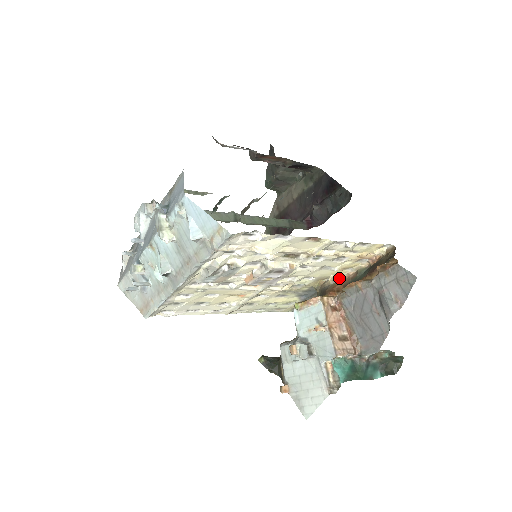
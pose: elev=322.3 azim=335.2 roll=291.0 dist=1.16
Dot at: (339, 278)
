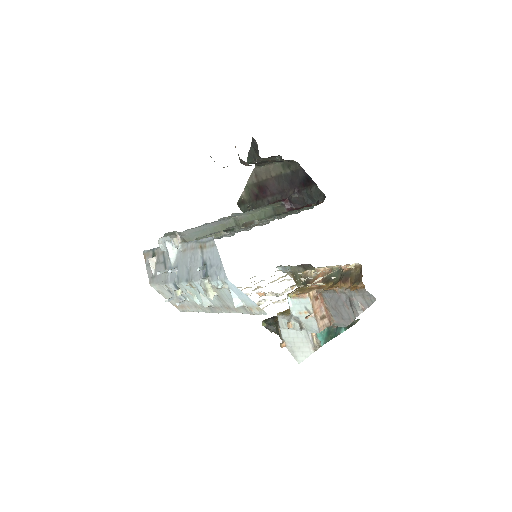
Dot at: (318, 270)
